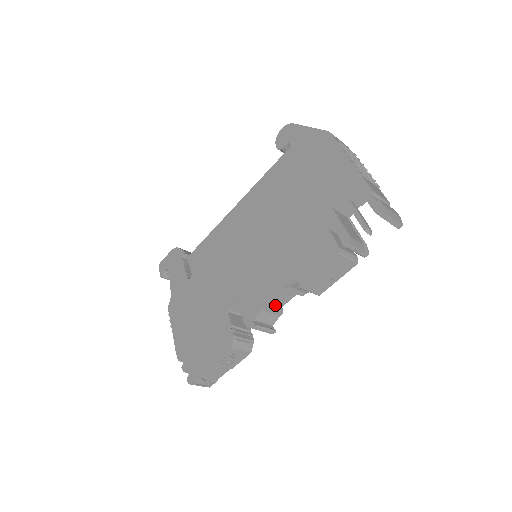
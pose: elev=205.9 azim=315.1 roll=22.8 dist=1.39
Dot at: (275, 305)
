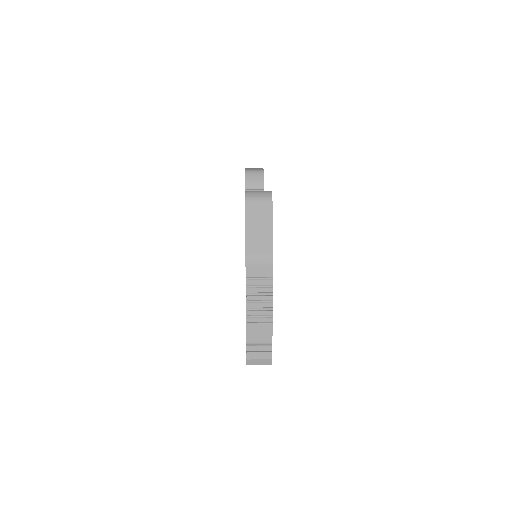
Dot at: occluded
